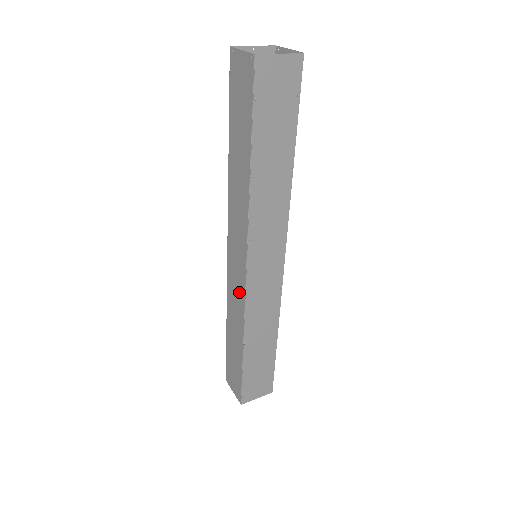
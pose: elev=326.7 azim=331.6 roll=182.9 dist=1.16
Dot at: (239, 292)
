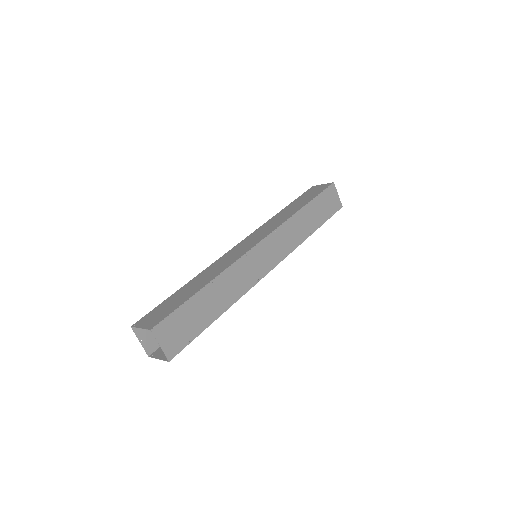
Dot at: (237, 254)
